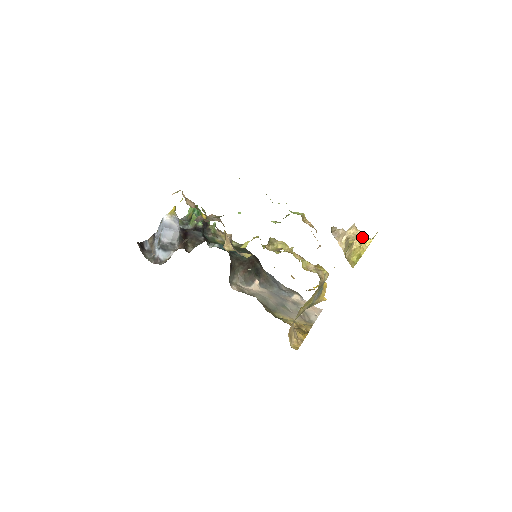
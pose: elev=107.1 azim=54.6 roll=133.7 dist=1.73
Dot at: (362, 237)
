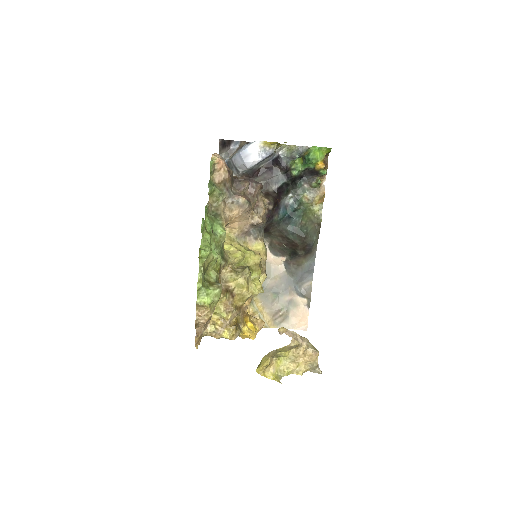
Dot at: (271, 366)
